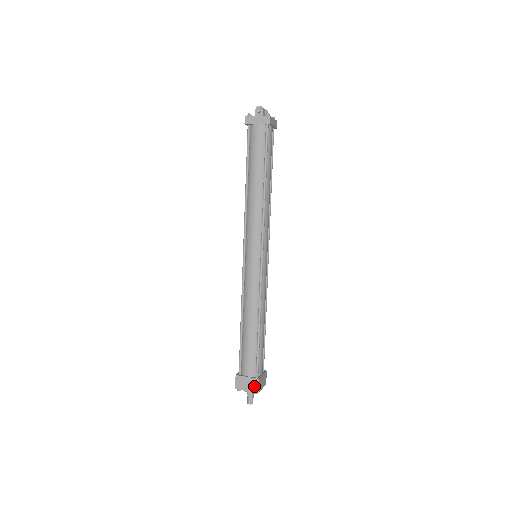
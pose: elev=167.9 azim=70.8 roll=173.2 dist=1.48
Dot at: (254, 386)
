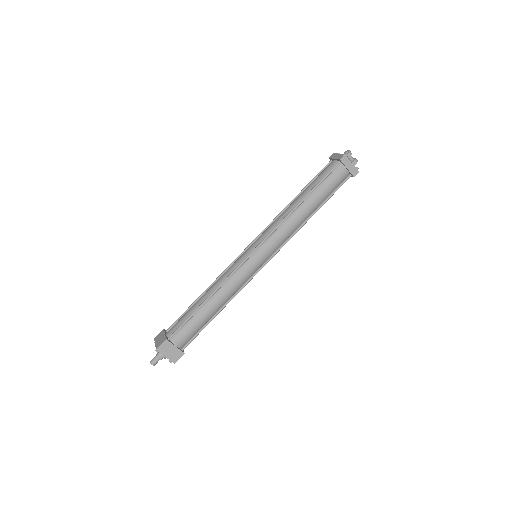
Dot at: (160, 343)
